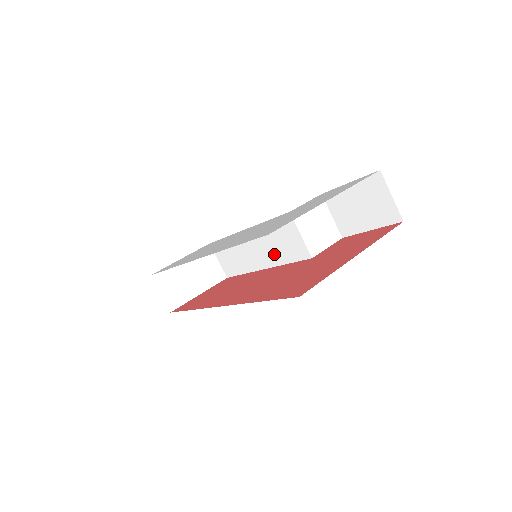
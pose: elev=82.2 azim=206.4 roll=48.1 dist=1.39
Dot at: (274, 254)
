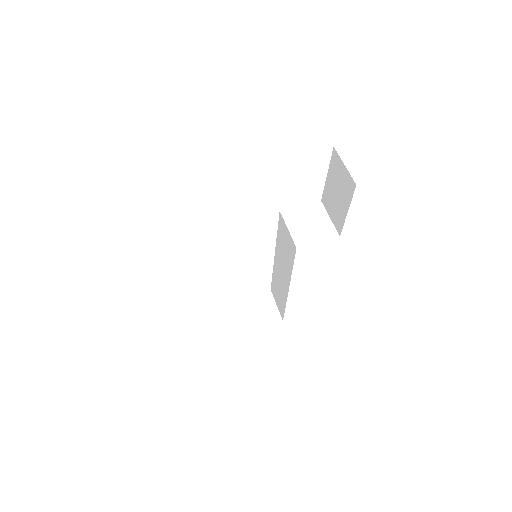
Dot at: (287, 265)
